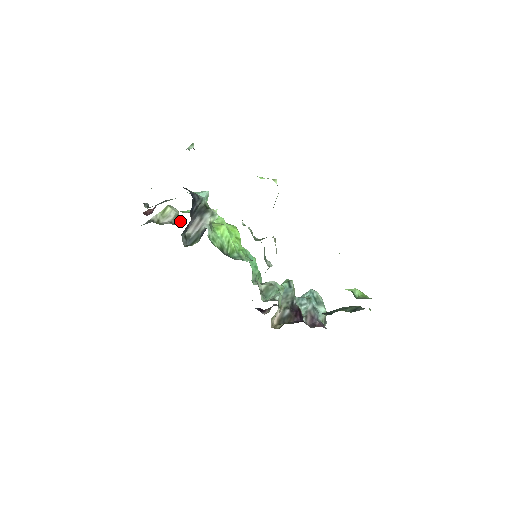
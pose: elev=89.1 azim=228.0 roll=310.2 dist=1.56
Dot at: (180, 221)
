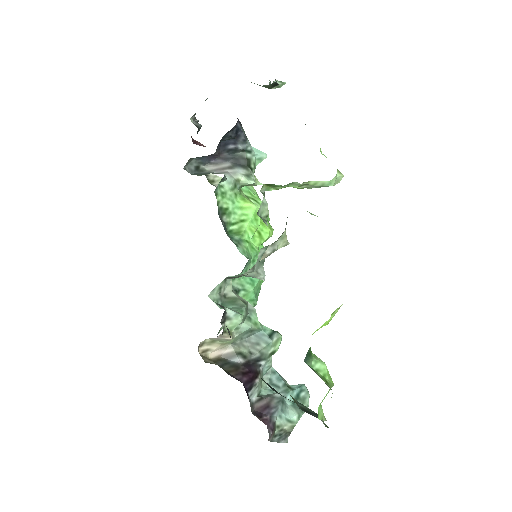
Dot at: occluded
